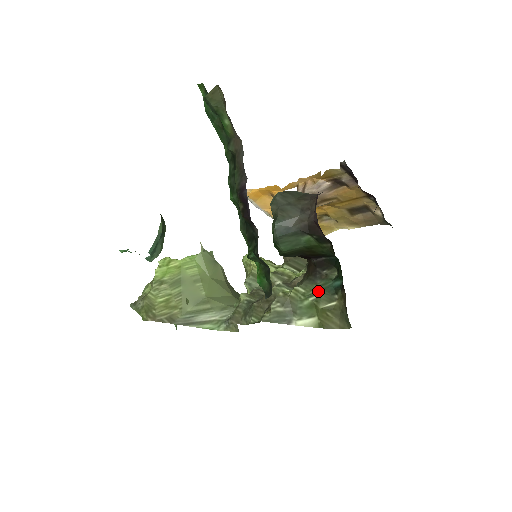
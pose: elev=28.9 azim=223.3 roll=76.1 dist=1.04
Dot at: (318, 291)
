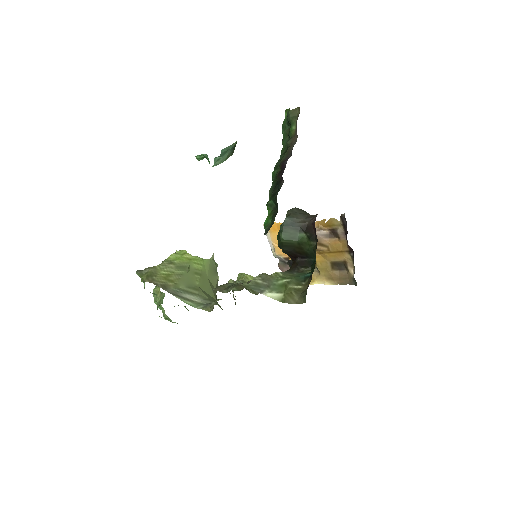
Dot at: (292, 277)
